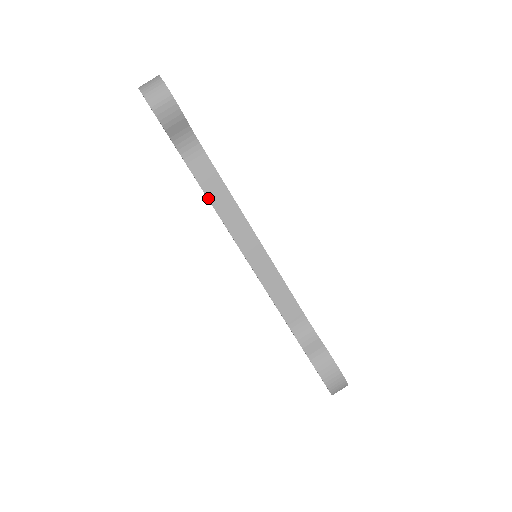
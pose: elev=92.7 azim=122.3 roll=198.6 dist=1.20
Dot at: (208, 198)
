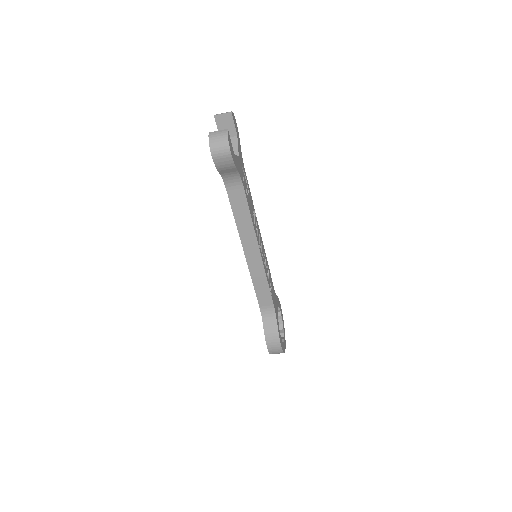
Dot at: (234, 217)
